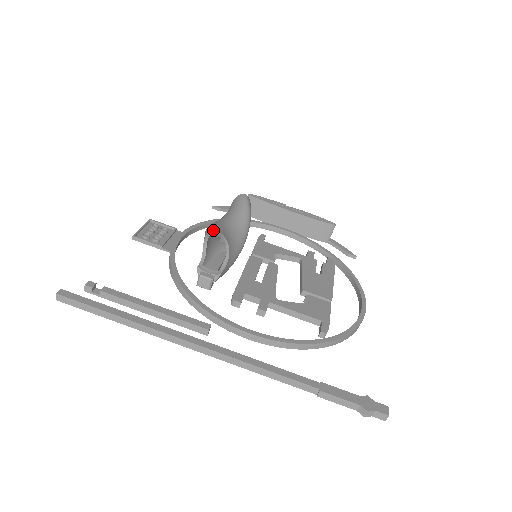
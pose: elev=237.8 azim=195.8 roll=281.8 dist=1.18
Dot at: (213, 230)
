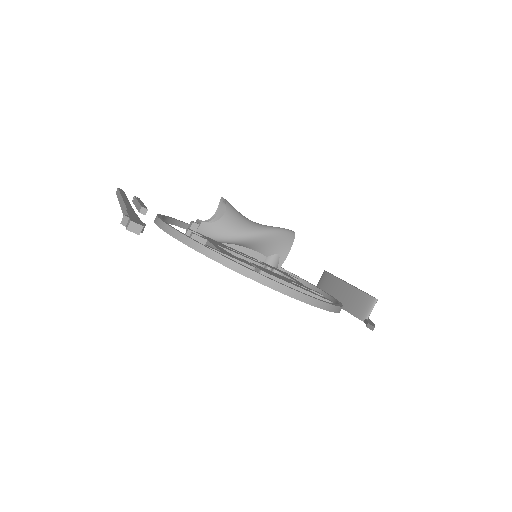
Dot at: (222, 197)
